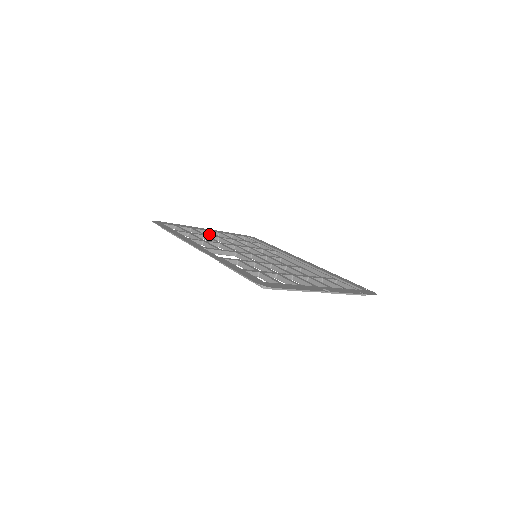
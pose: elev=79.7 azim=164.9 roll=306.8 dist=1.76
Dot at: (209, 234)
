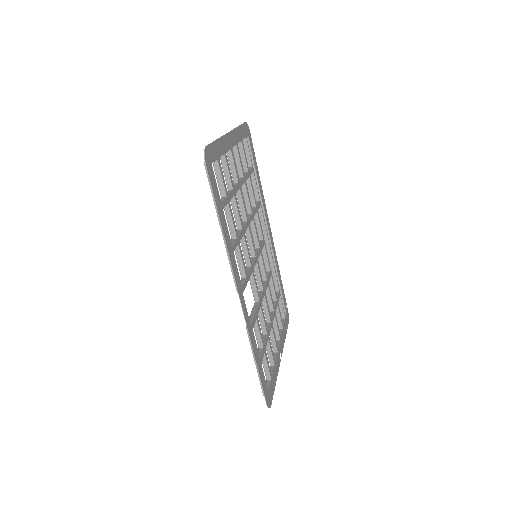
Dot at: (232, 162)
